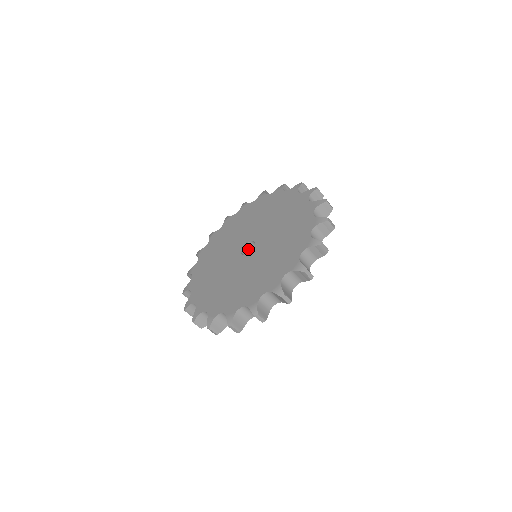
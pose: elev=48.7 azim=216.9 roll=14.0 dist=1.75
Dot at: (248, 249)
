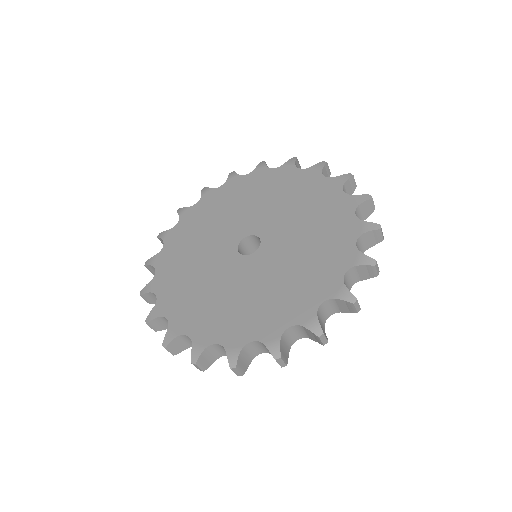
Dot at: (255, 240)
